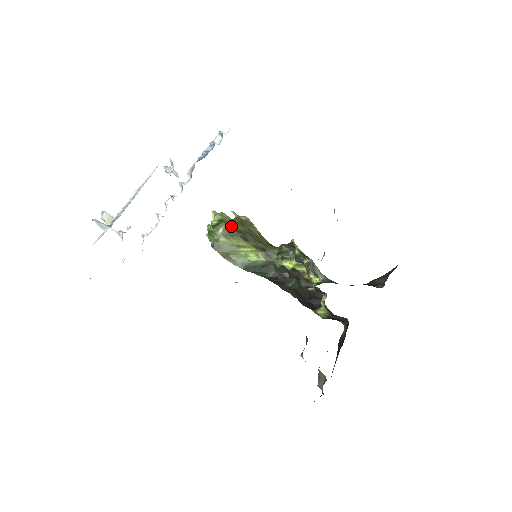
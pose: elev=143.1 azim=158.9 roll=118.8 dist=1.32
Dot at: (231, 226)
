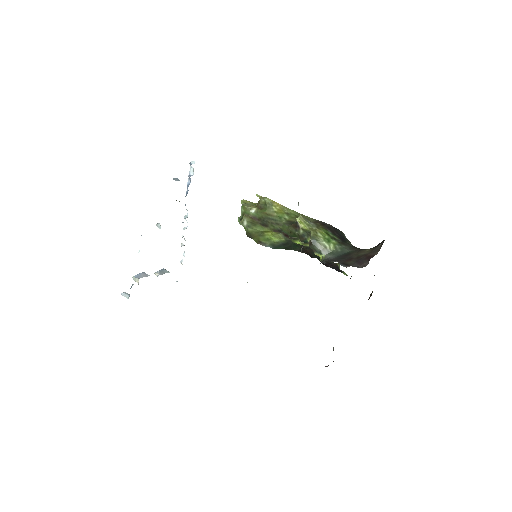
Dot at: (251, 217)
